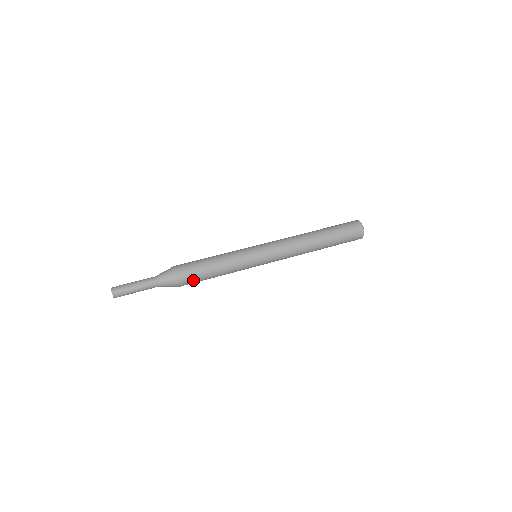
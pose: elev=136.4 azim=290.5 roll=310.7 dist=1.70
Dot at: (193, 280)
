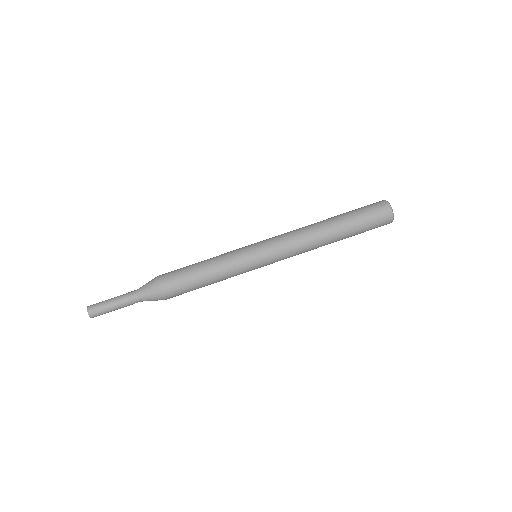
Dot at: (180, 292)
